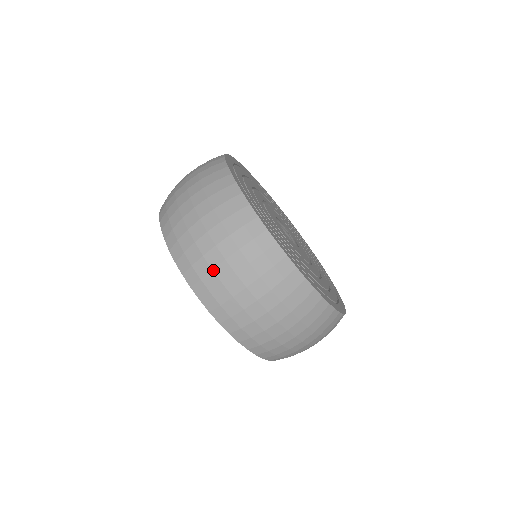
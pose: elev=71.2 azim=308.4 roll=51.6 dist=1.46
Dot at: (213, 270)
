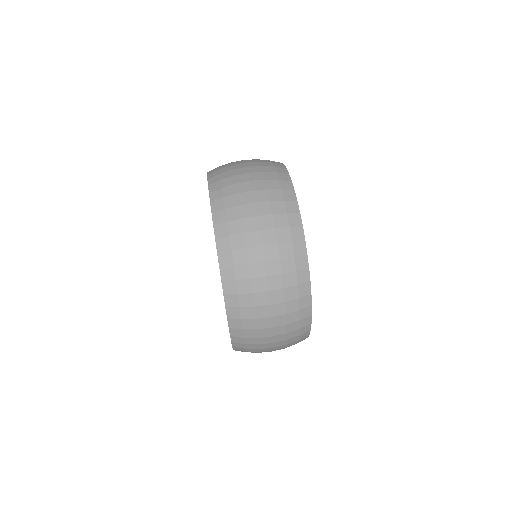
Dot at: occluded
